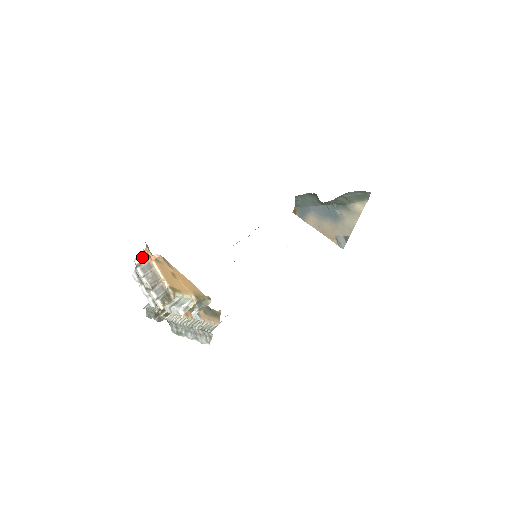
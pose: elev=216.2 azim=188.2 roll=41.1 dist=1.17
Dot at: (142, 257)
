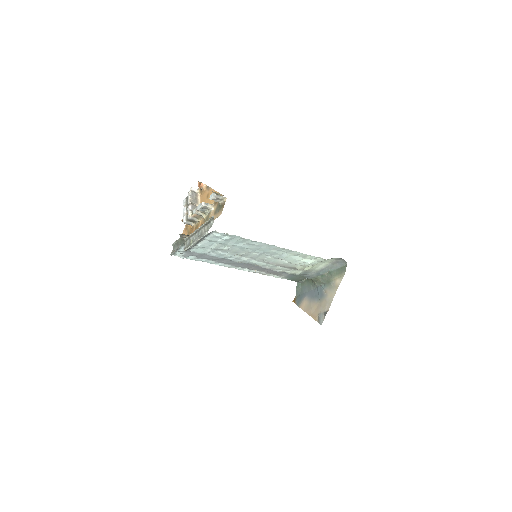
Dot at: (195, 190)
